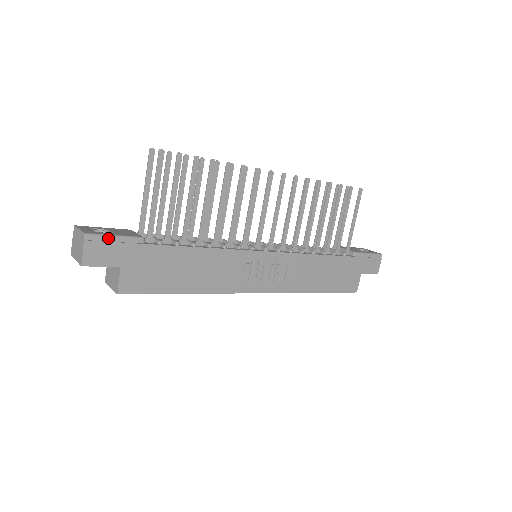
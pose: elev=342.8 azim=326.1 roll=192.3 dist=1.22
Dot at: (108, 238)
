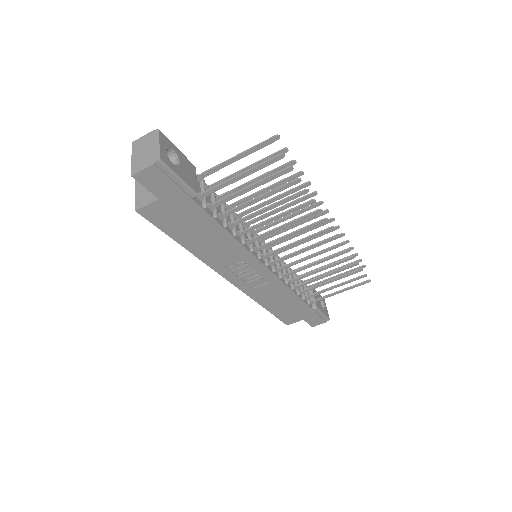
Dot at: (173, 176)
